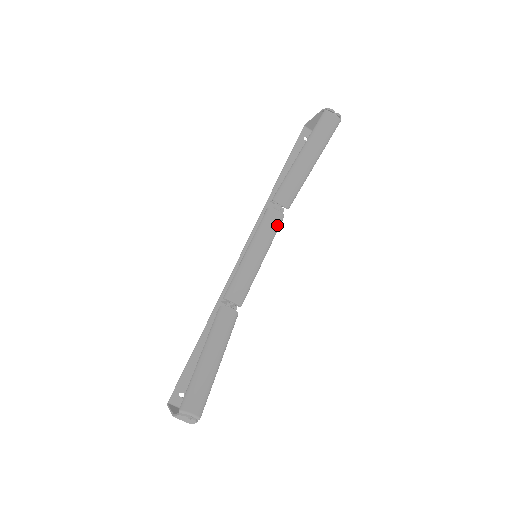
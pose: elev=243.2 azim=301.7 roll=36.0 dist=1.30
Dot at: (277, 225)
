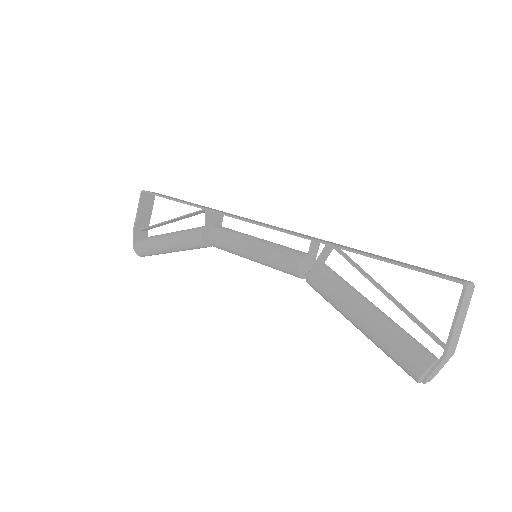
Dot at: occluded
